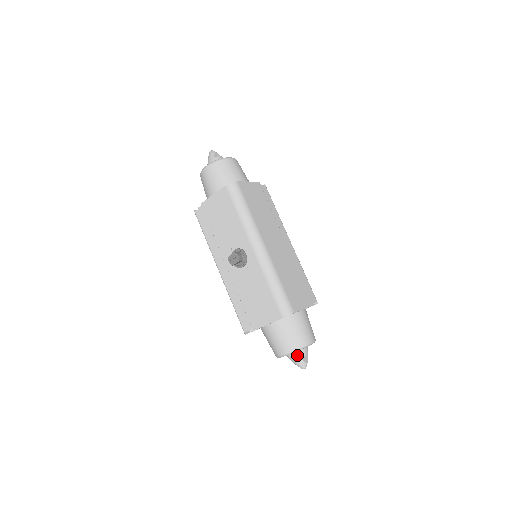
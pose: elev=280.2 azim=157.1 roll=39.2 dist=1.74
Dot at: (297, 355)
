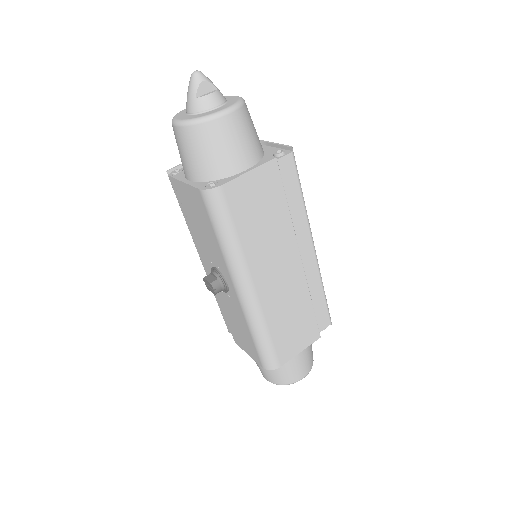
Dot at: occluded
